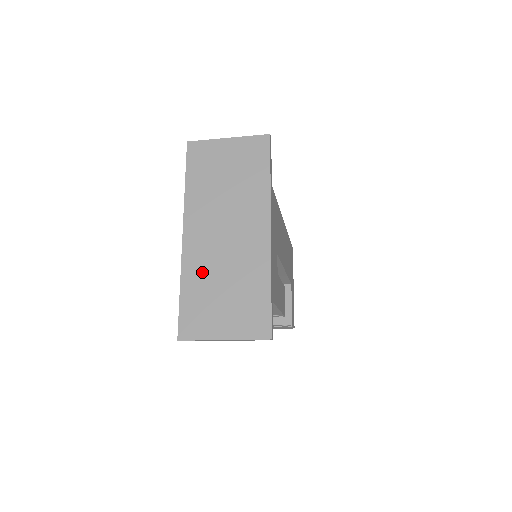
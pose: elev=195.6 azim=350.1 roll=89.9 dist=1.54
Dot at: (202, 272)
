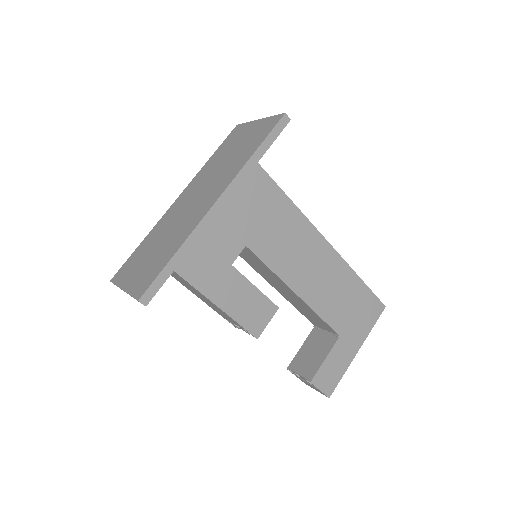
Dot at: (160, 230)
